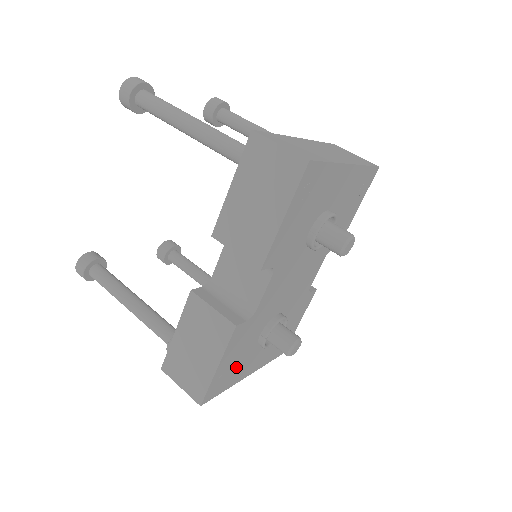
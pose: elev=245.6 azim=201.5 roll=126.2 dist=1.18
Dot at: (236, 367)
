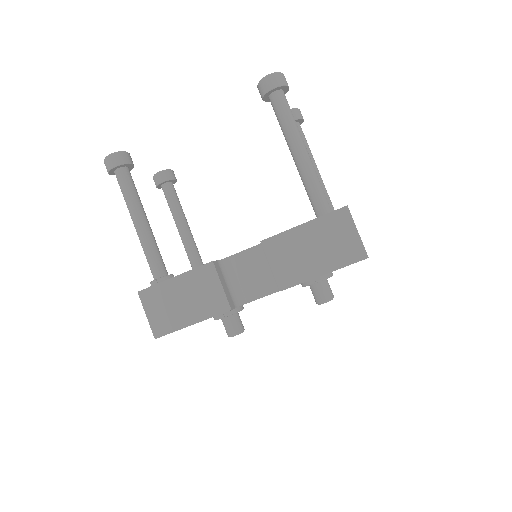
Dot at: occluded
